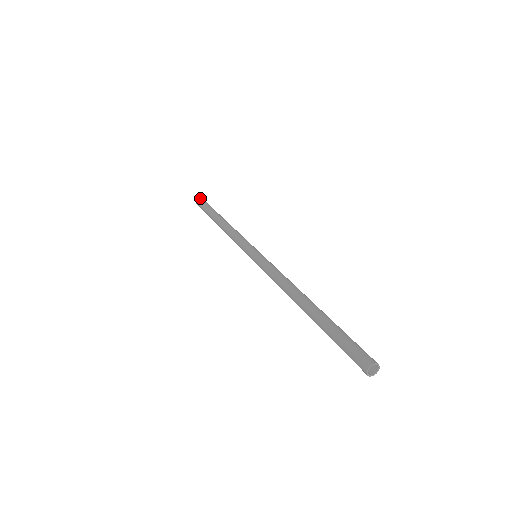
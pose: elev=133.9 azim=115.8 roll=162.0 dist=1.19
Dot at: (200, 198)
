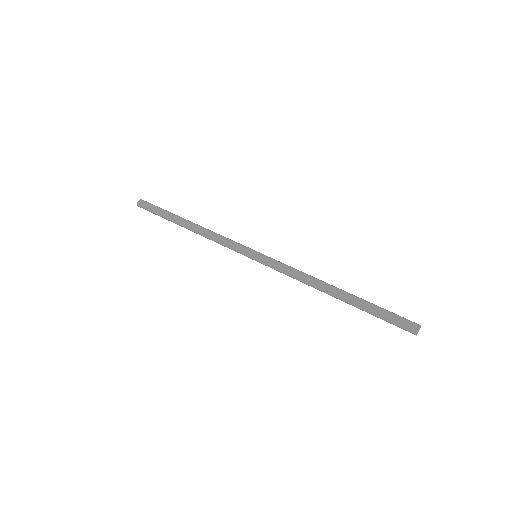
Dot at: (142, 204)
